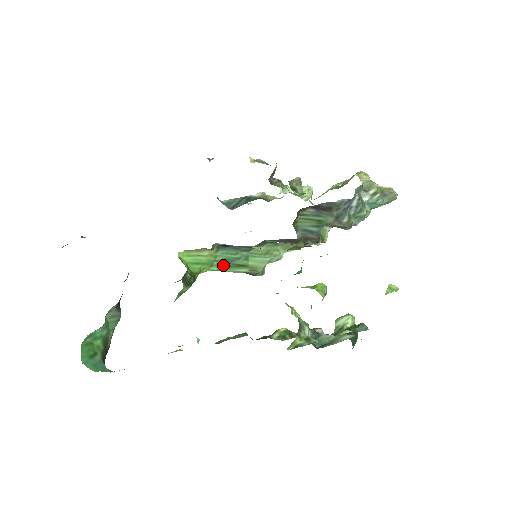
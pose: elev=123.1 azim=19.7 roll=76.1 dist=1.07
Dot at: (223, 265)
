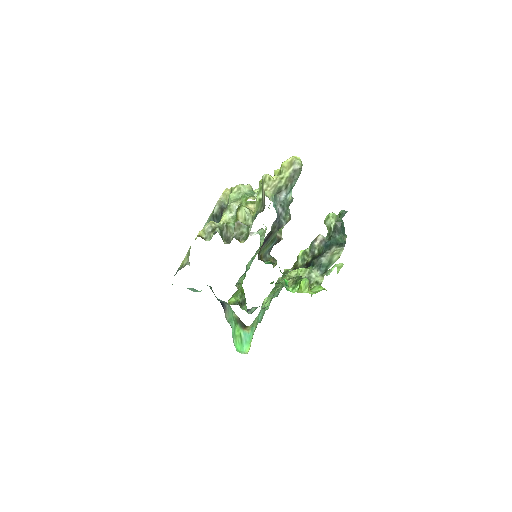
Dot at: occluded
